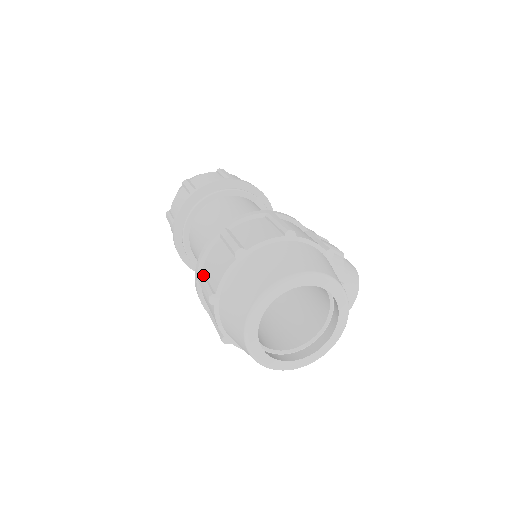
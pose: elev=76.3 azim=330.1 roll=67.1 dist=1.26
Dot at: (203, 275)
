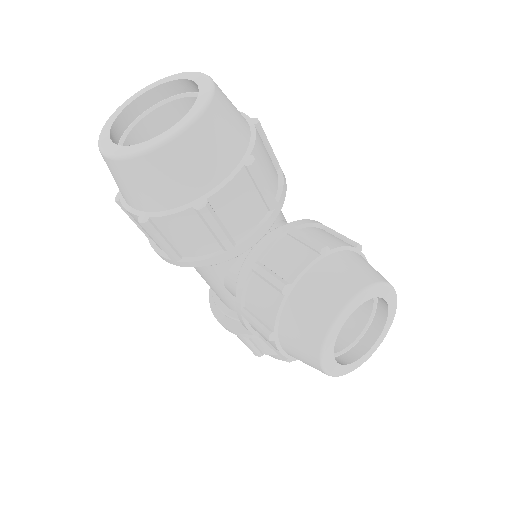
Dot at: occluded
